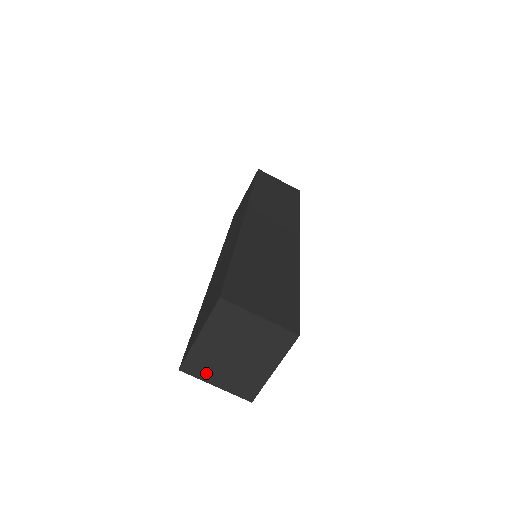
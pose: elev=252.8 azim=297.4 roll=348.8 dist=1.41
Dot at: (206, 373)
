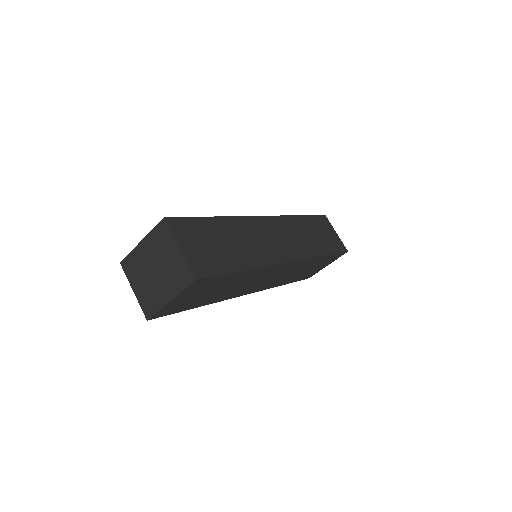
Dot at: (133, 276)
